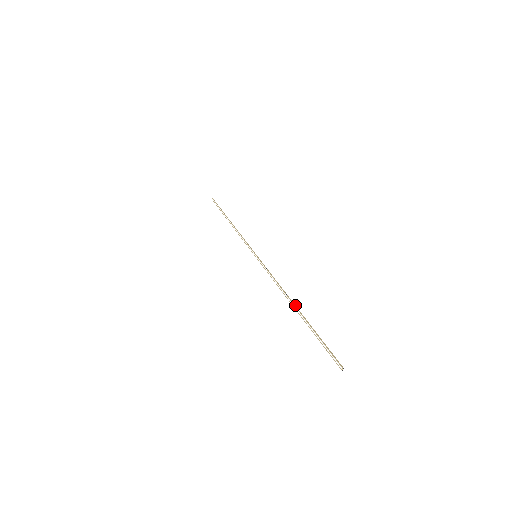
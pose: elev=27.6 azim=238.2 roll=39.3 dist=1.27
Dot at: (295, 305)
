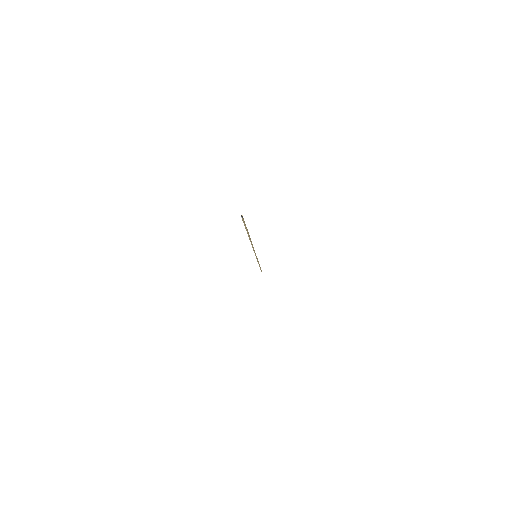
Dot at: (250, 238)
